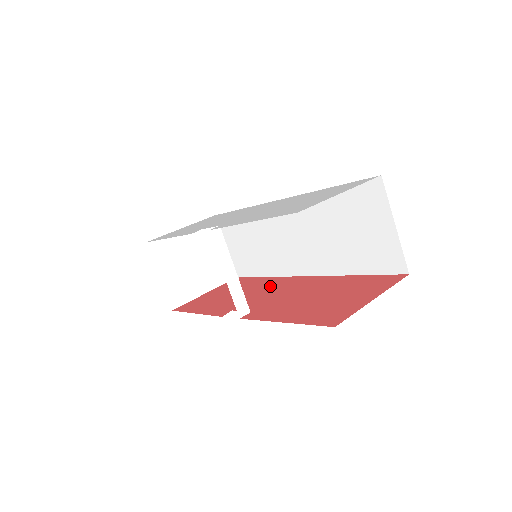
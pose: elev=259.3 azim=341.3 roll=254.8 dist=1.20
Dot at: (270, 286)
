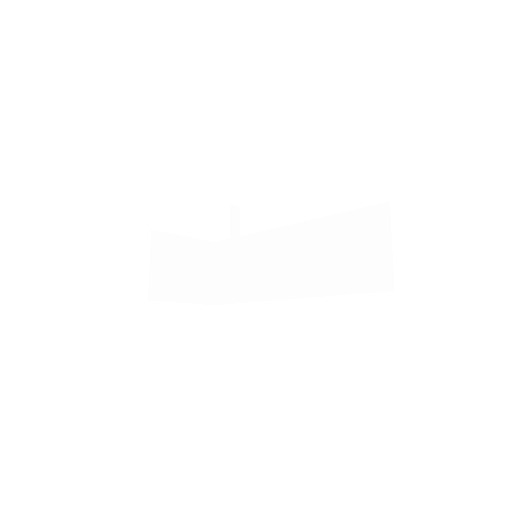
Dot at: occluded
